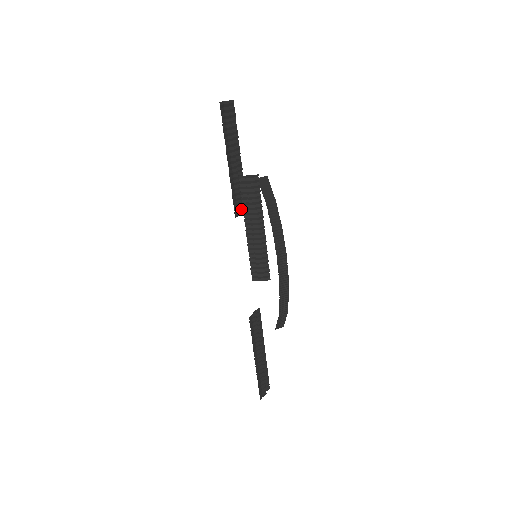
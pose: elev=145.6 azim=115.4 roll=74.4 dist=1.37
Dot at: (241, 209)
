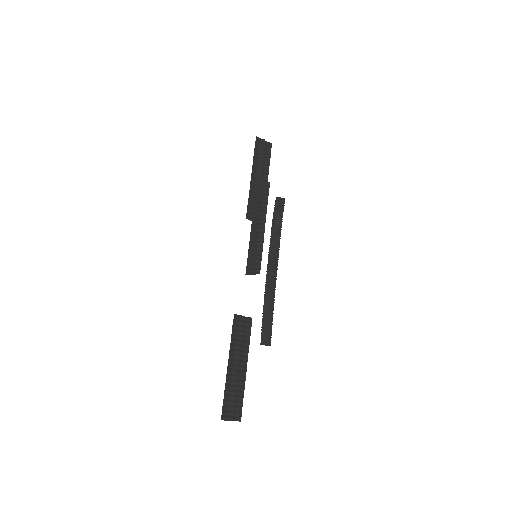
Dot at: occluded
